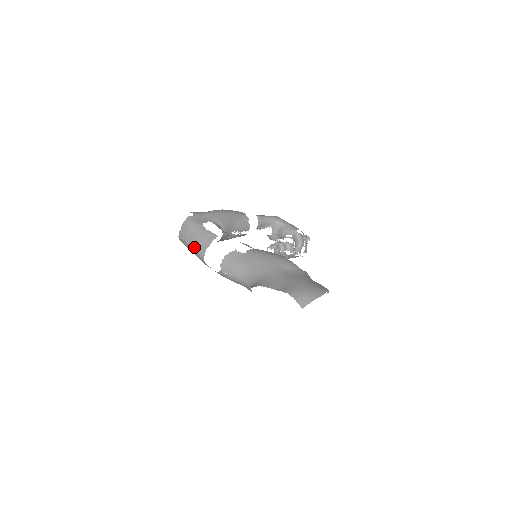
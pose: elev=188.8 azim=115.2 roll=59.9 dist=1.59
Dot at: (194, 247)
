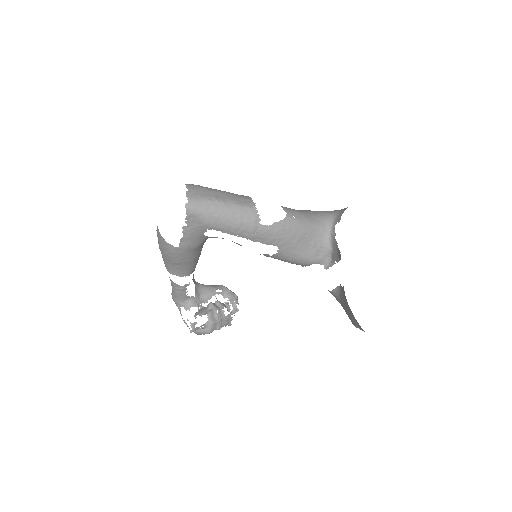
Dot at: (231, 200)
